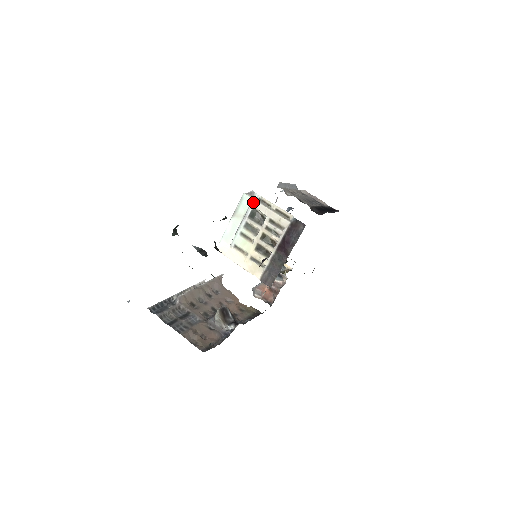
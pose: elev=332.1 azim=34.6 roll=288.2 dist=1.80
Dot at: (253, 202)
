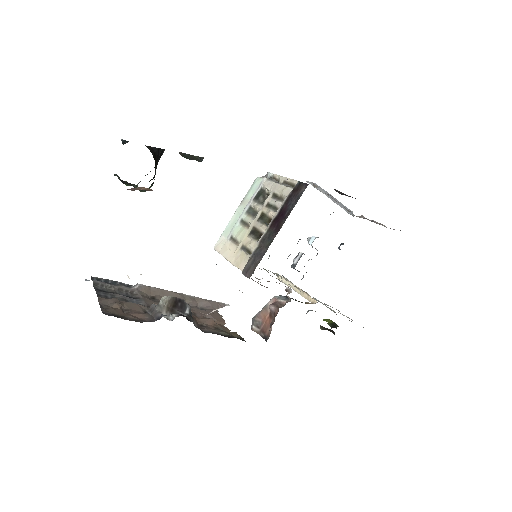
Dot at: (262, 181)
